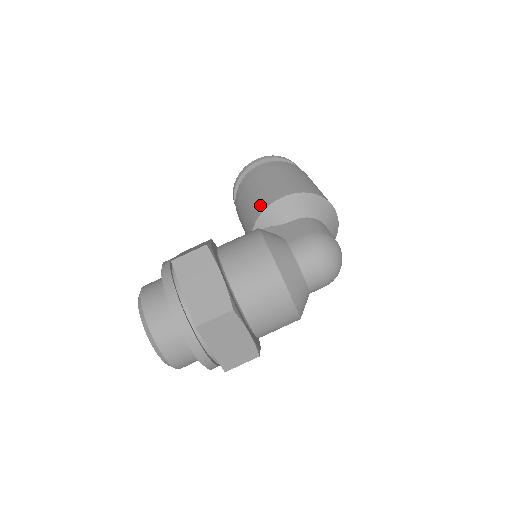
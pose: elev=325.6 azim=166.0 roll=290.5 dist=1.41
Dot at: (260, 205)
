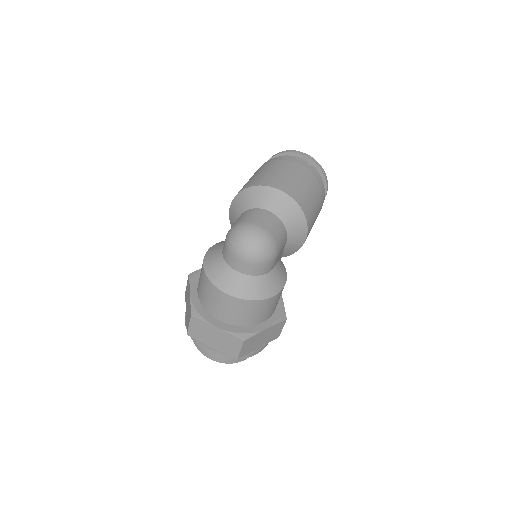
Dot at: occluded
